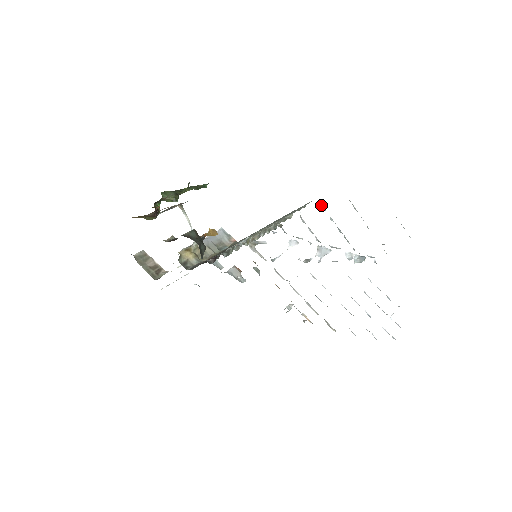
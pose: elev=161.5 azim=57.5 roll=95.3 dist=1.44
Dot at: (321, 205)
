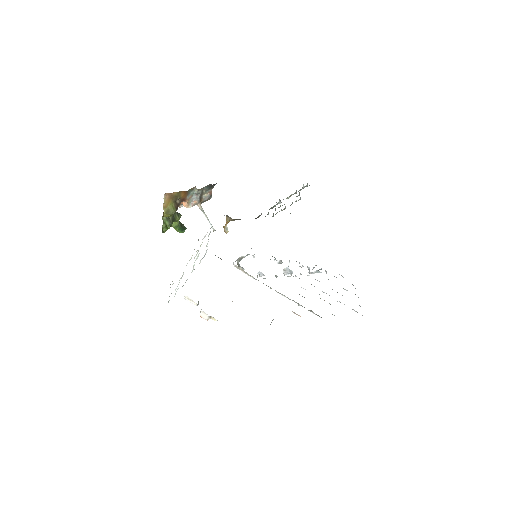
Dot at: occluded
